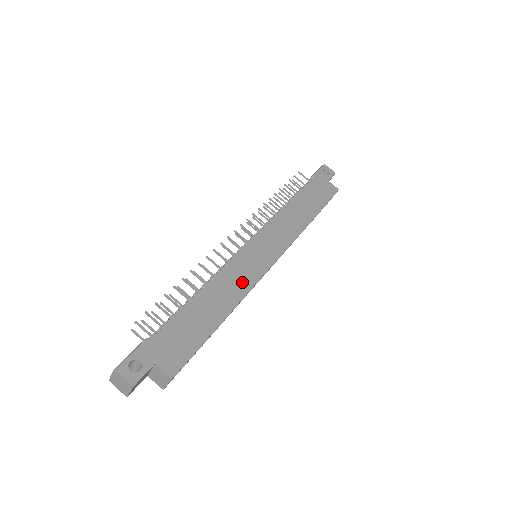
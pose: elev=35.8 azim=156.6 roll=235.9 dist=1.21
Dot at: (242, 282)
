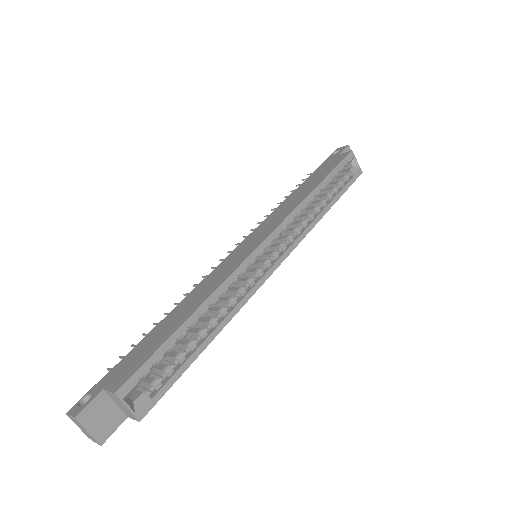
Dot at: (219, 278)
